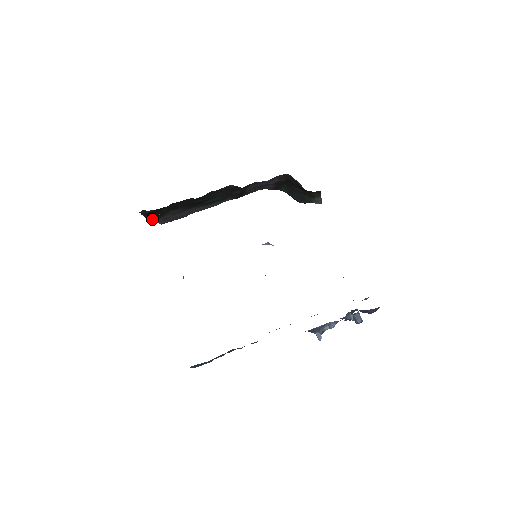
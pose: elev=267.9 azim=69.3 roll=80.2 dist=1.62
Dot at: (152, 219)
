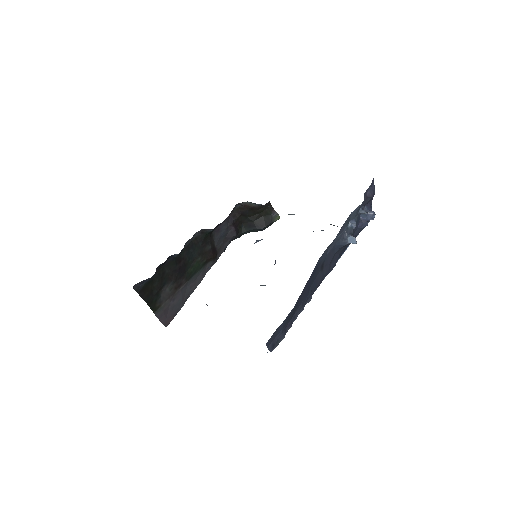
Dot at: (151, 309)
